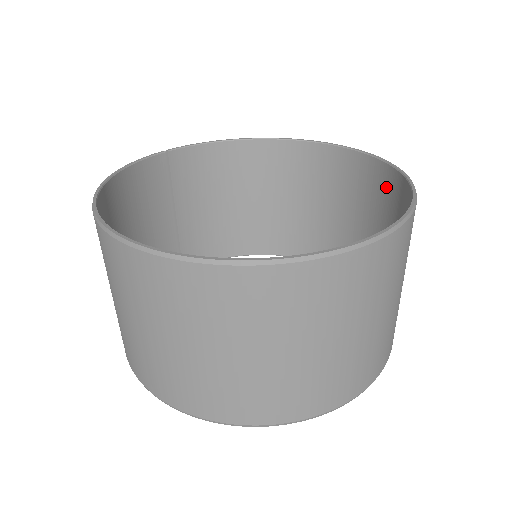
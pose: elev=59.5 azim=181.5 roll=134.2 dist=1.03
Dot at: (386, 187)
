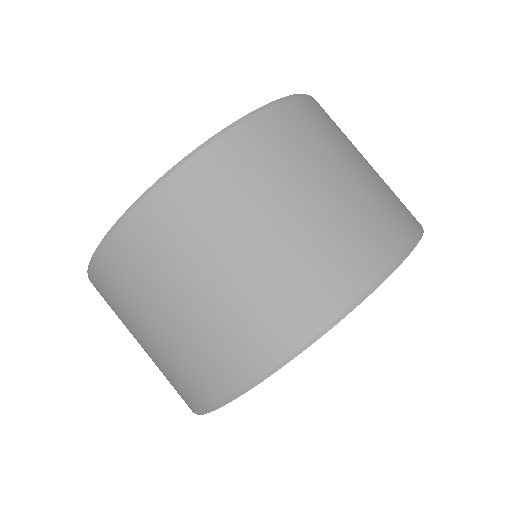
Dot at: occluded
